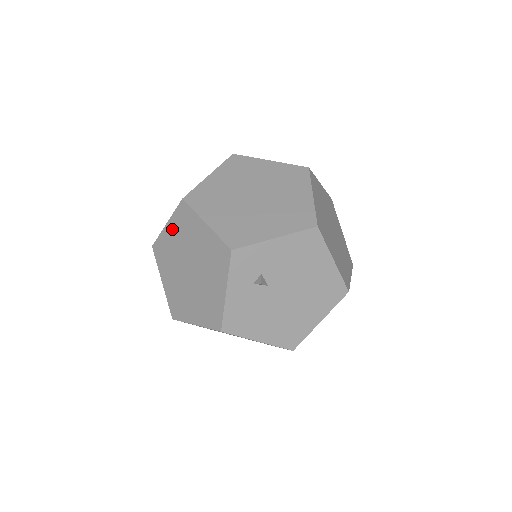
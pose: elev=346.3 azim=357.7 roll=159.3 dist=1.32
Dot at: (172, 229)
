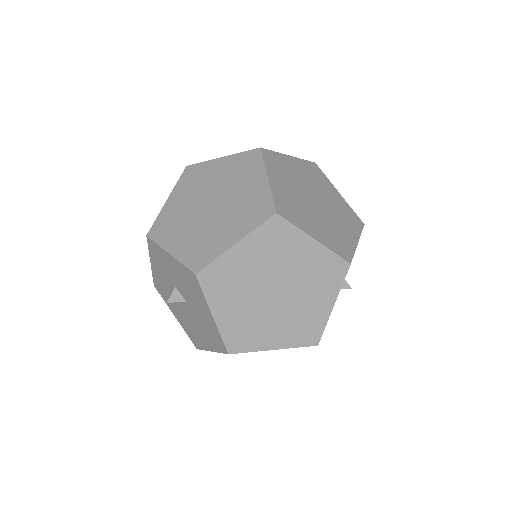
Dot at: (248, 249)
